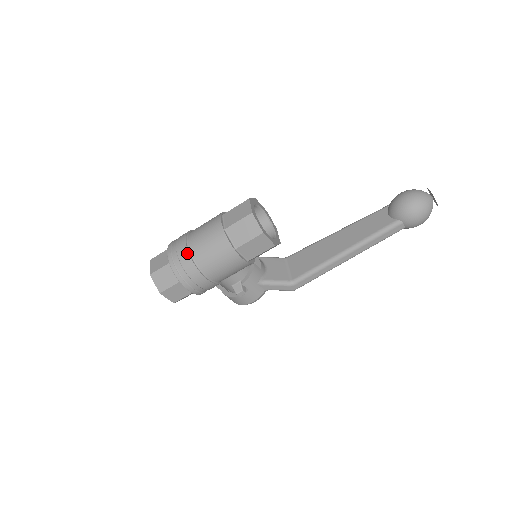
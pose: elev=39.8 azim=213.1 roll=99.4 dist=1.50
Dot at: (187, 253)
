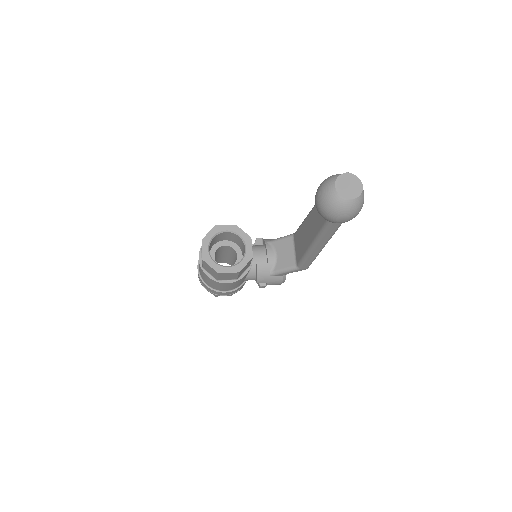
Dot at: (201, 280)
